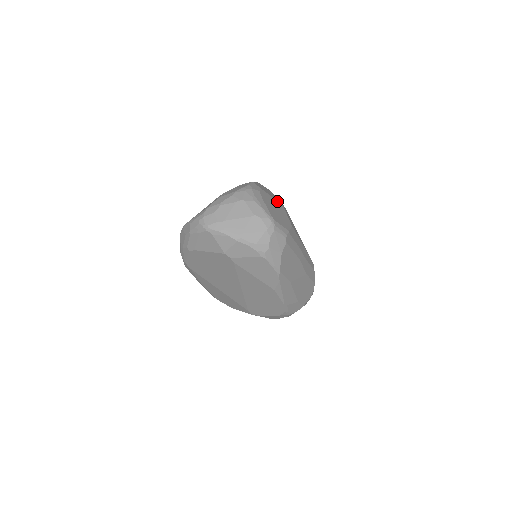
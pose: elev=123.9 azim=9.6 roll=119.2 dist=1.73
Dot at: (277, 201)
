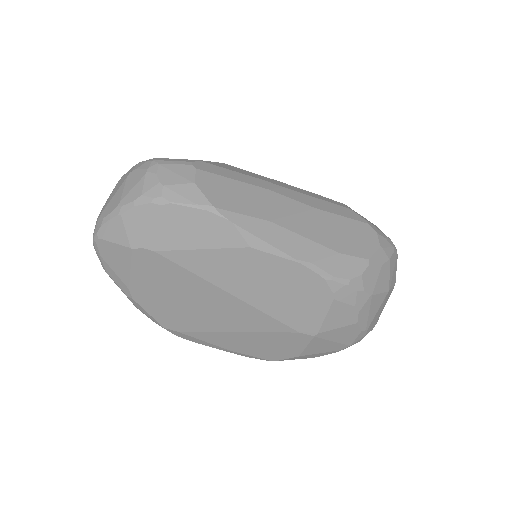
Dot at: occluded
